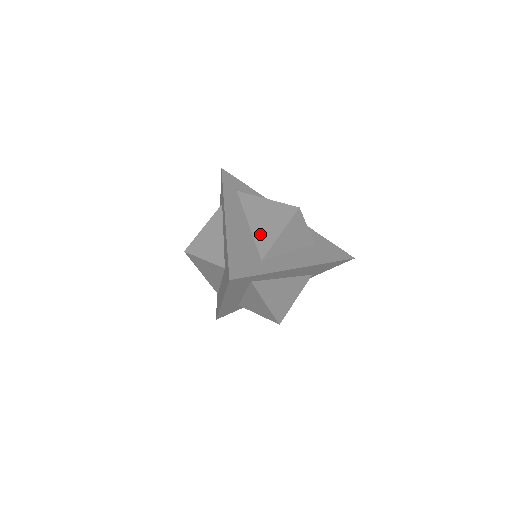
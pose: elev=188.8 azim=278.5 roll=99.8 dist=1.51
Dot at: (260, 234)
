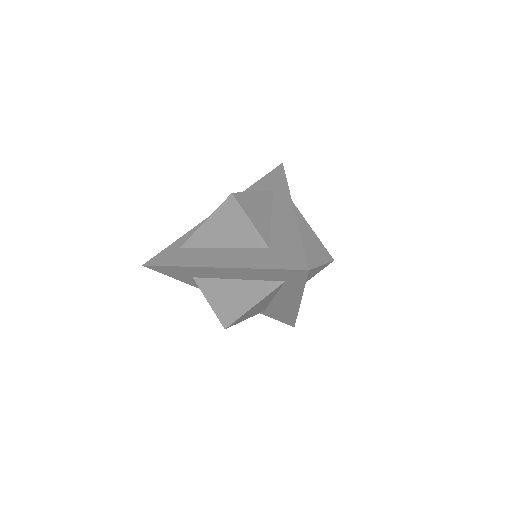
Dot at: occluded
